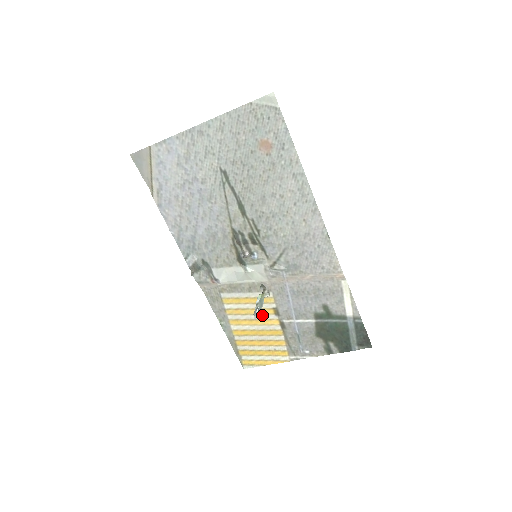
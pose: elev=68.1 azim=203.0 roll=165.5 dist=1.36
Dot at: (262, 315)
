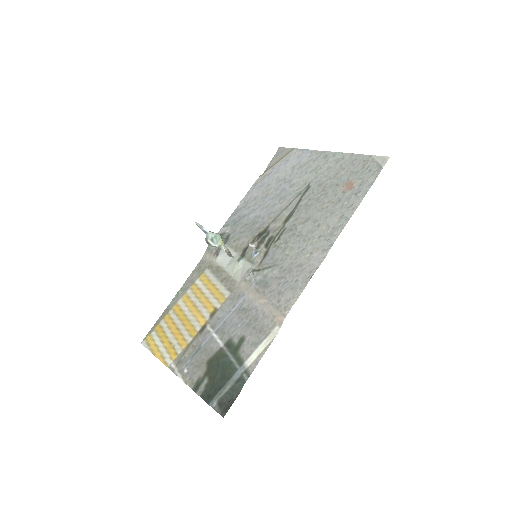
Dot at: (204, 308)
